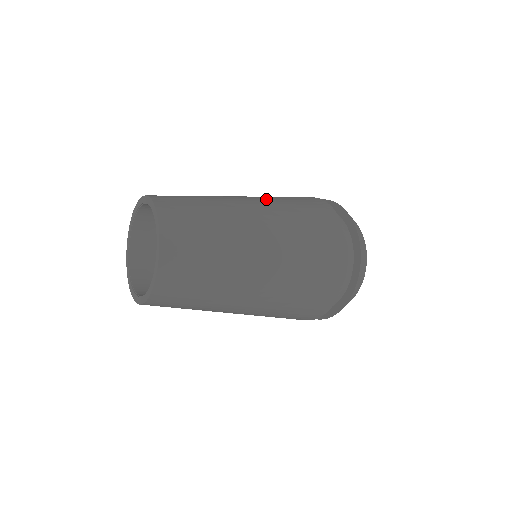
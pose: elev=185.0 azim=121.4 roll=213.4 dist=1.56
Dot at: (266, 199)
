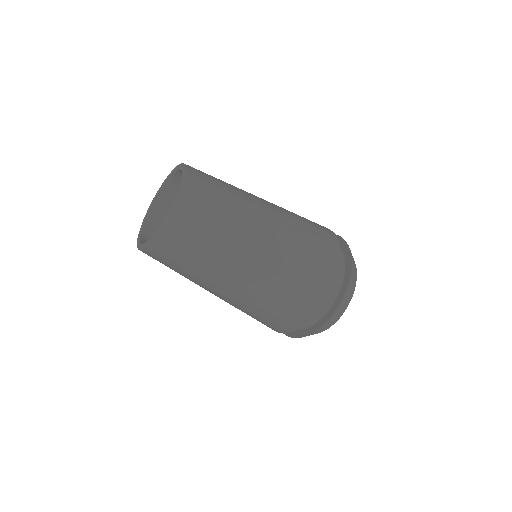
Dot at: (280, 207)
